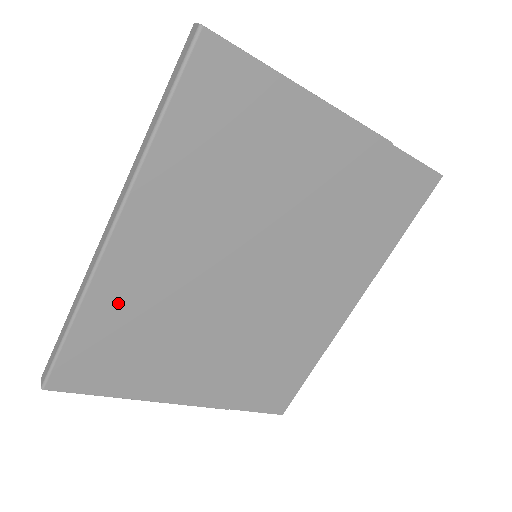
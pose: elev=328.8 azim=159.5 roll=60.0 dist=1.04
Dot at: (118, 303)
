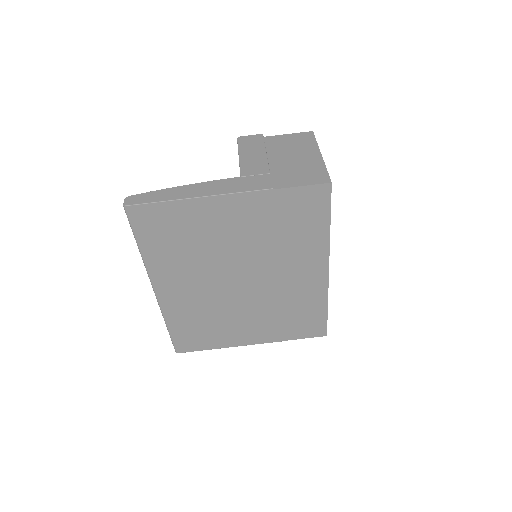
Dot at: (181, 314)
